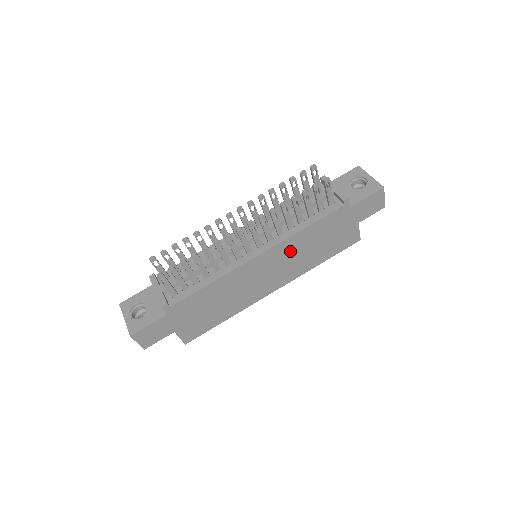
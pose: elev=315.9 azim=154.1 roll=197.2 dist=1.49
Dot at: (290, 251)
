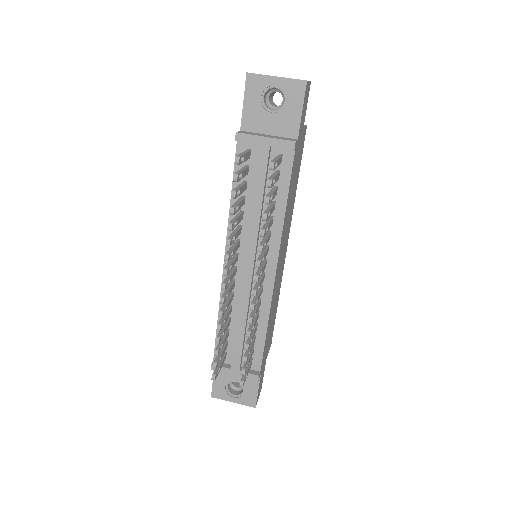
Dot at: (285, 229)
